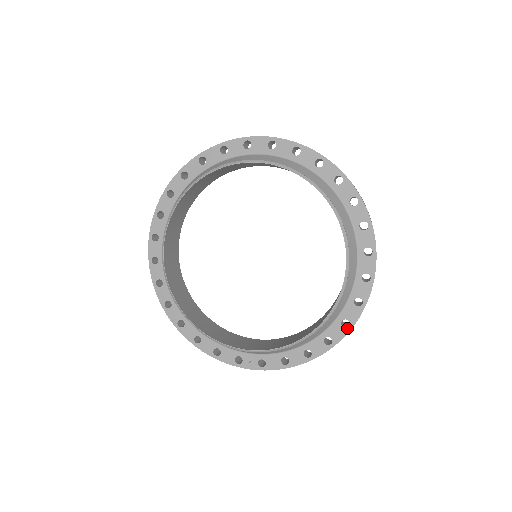
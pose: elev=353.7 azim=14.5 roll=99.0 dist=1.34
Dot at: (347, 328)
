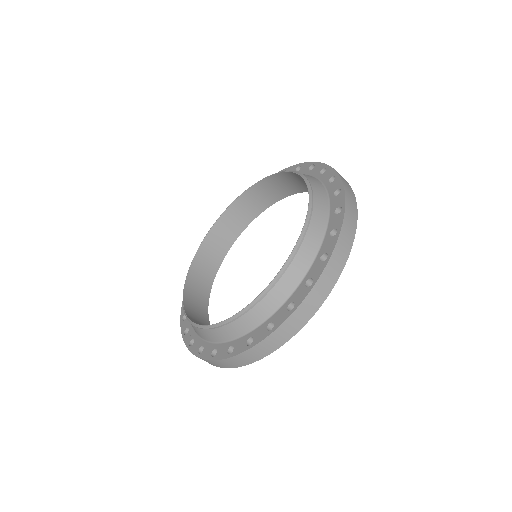
Dot at: (247, 346)
